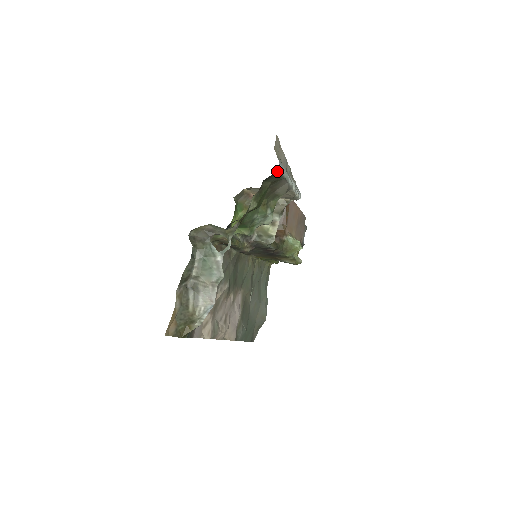
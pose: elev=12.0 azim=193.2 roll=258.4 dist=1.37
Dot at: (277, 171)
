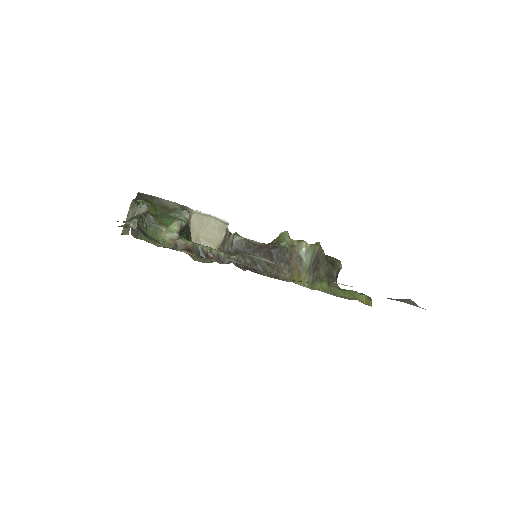
Dot at: (140, 193)
